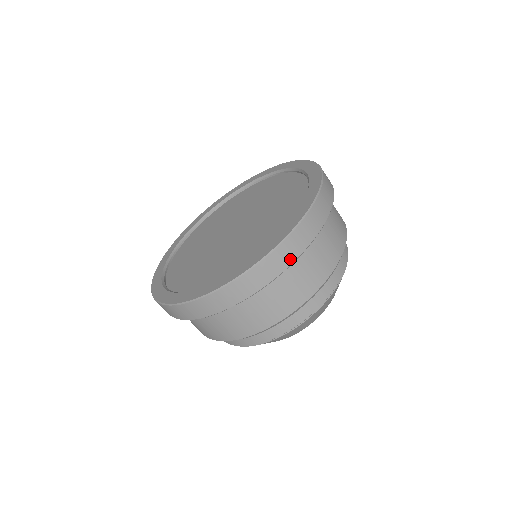
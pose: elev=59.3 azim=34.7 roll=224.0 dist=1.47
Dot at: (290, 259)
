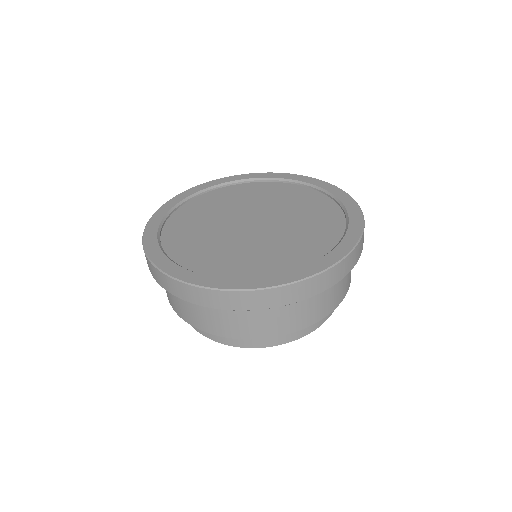
Dot at: (284, 301)
